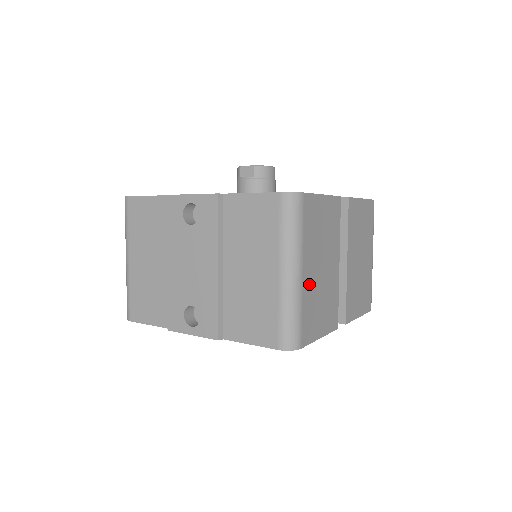
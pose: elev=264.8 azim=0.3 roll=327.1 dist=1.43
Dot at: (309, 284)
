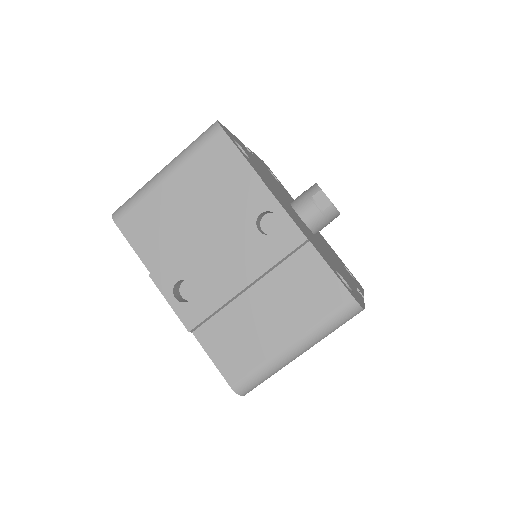
Dot at: occluded
